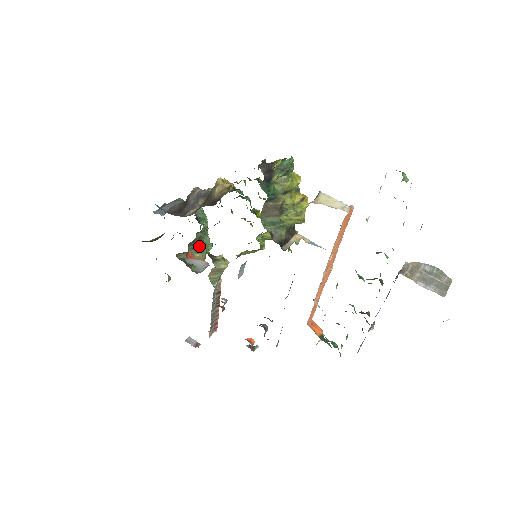
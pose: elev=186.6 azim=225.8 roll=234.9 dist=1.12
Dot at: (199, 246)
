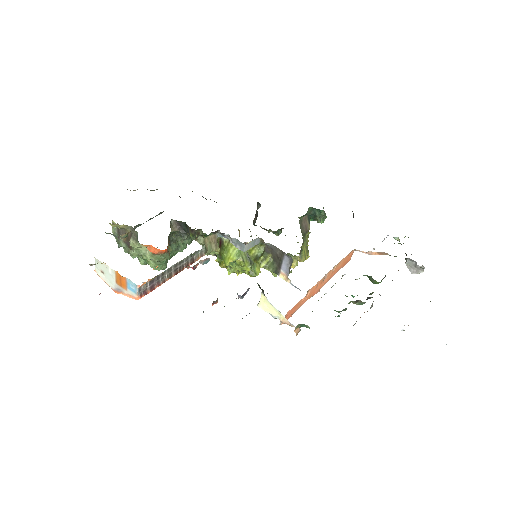
Dot at: (187, 238)
